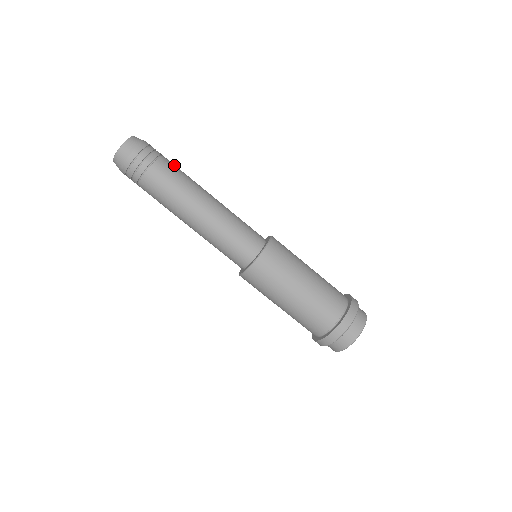
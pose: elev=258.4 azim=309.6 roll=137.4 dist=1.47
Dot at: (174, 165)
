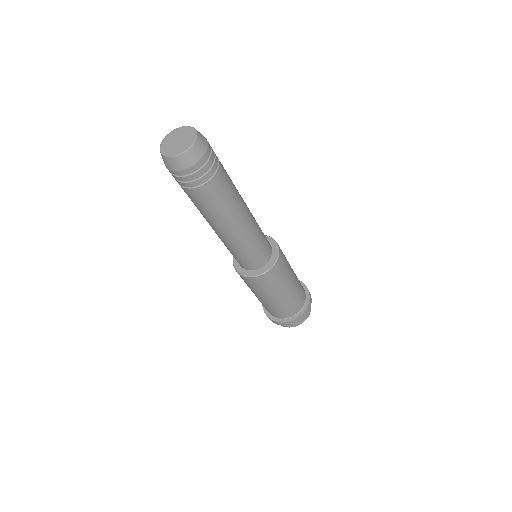
Dot at: (221, 188)
